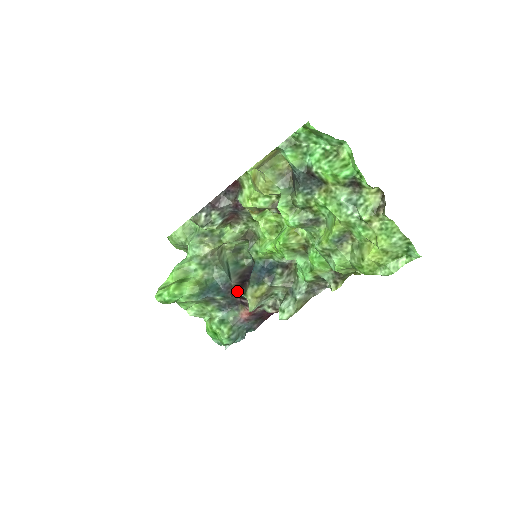
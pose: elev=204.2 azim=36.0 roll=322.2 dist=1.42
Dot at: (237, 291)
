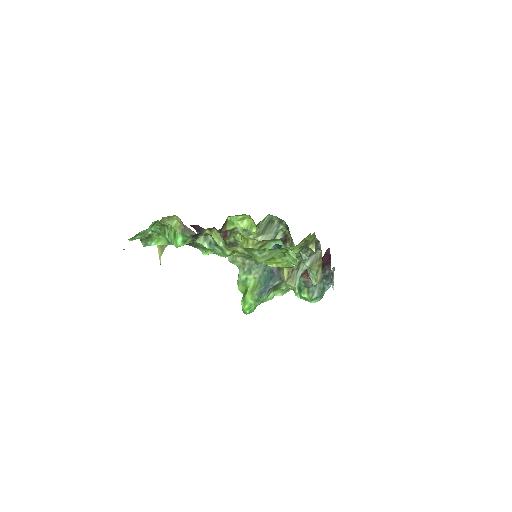
Dot at: occluded
